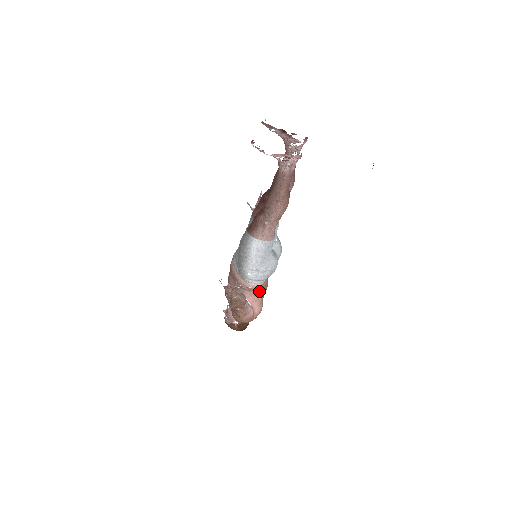
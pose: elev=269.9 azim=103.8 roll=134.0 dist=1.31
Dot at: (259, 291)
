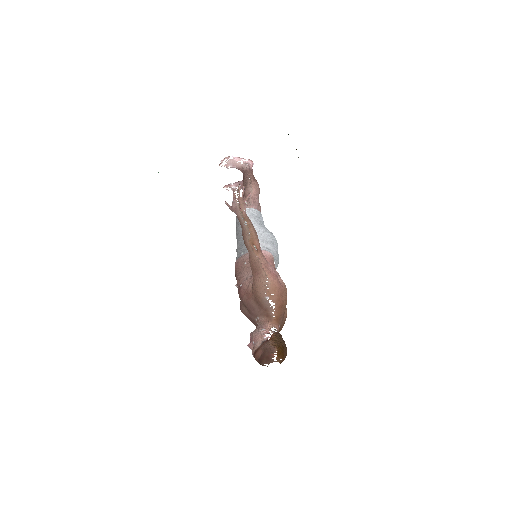
Dot at: (272, 266)
